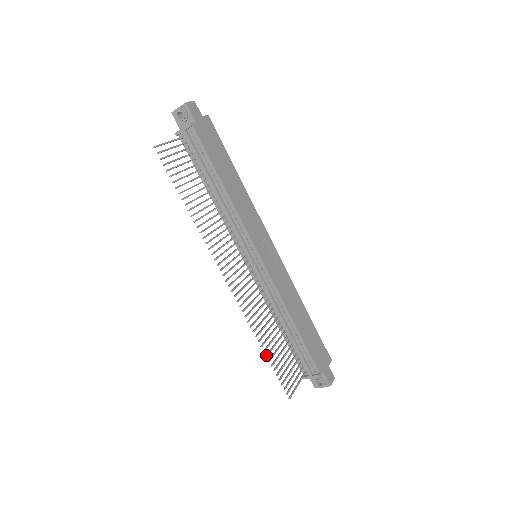
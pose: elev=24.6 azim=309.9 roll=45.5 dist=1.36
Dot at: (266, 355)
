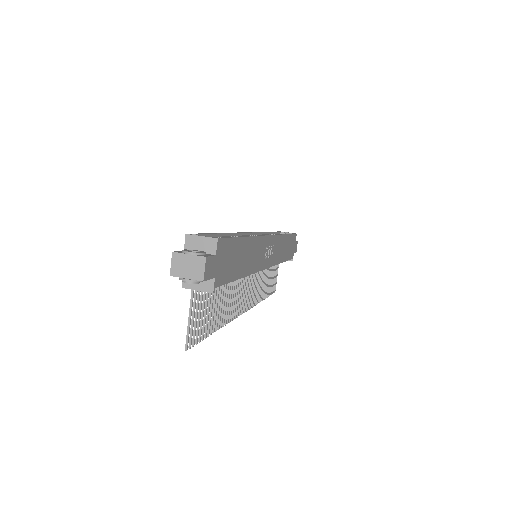
Dot at: (265, 298)
